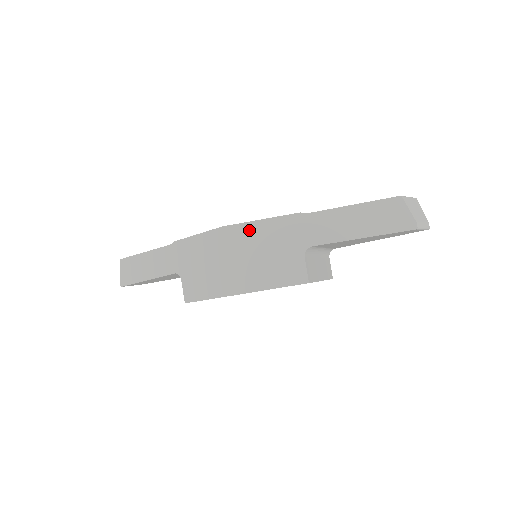
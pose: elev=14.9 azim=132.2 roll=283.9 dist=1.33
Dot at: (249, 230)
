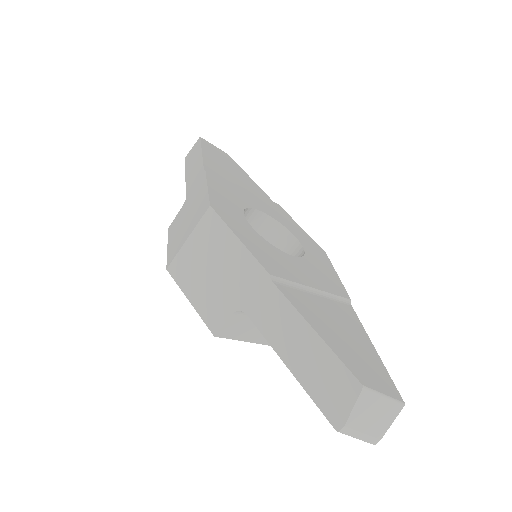
Dot at: (222, 235)
